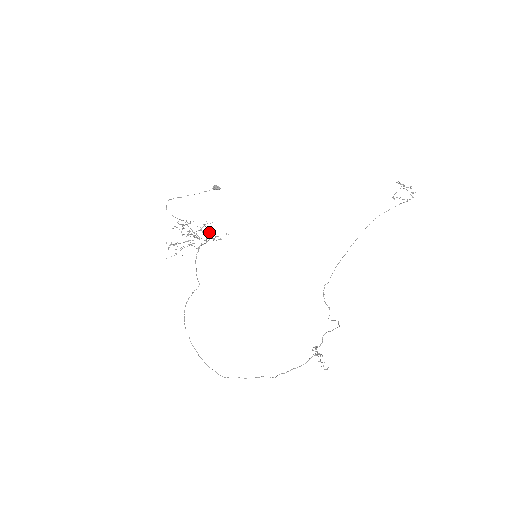
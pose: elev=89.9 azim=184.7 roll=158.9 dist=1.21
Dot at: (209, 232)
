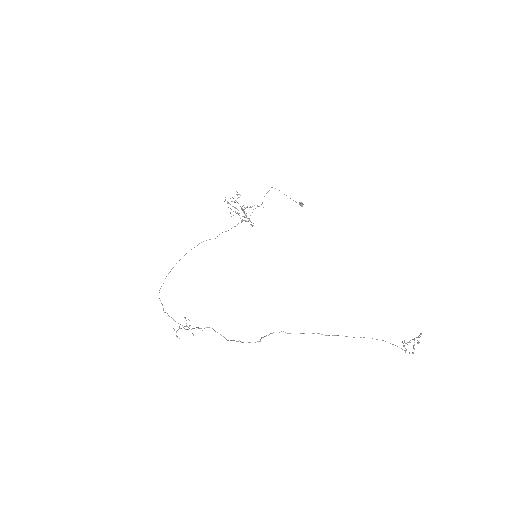
Dot at: occluded
